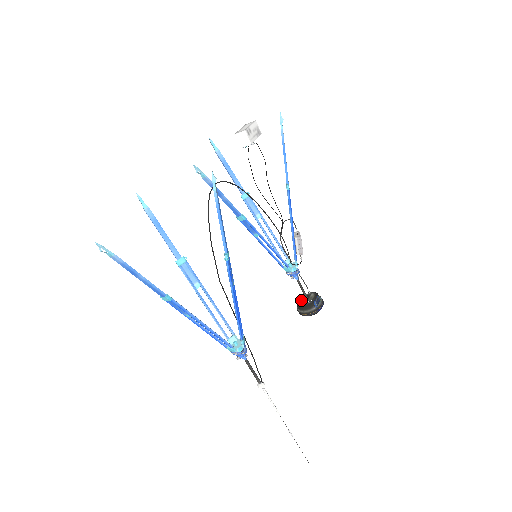
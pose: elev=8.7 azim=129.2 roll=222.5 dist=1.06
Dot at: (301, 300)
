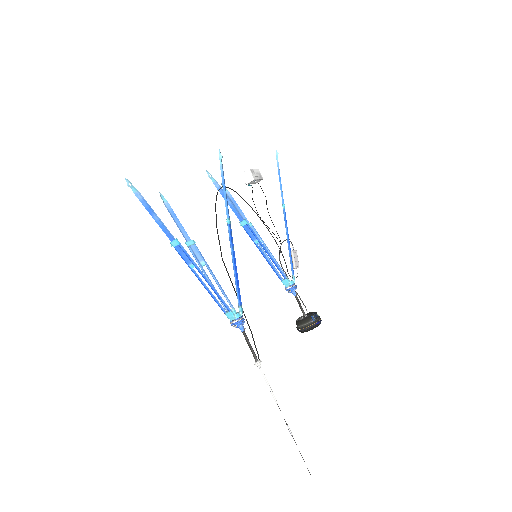
Dot at: (300, 318)
